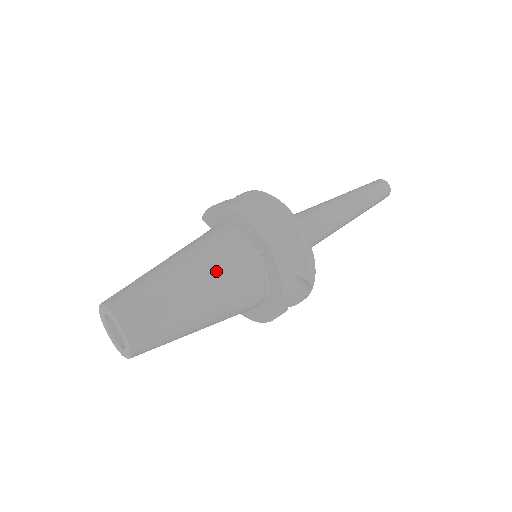
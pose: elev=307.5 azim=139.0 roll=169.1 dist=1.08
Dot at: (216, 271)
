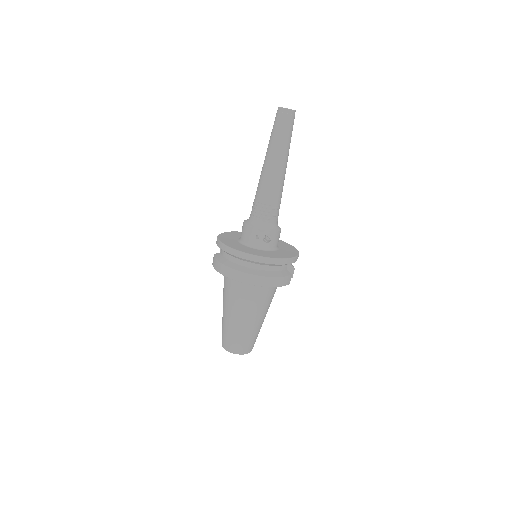
Dot at: (253, 307)
